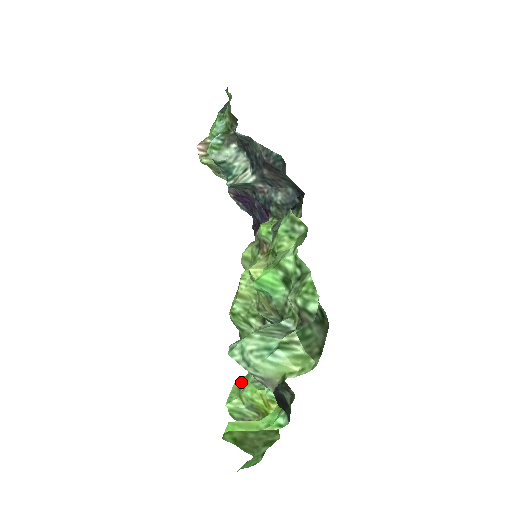
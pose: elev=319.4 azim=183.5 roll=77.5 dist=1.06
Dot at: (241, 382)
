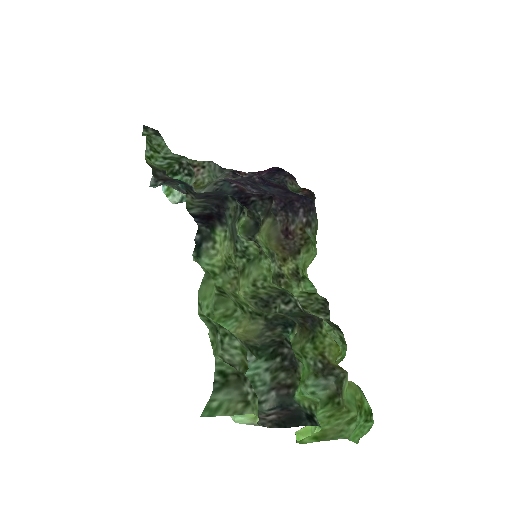
Dot at: occluded
